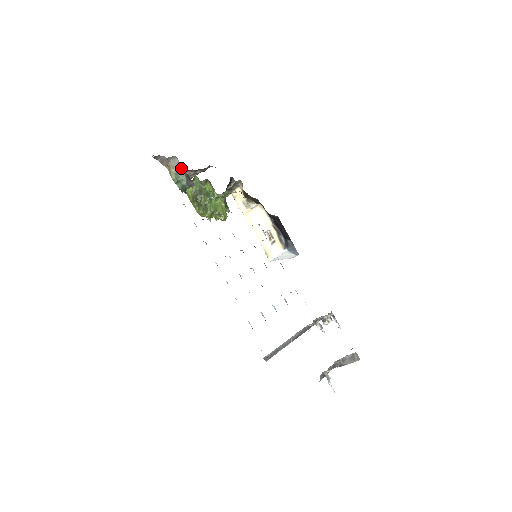
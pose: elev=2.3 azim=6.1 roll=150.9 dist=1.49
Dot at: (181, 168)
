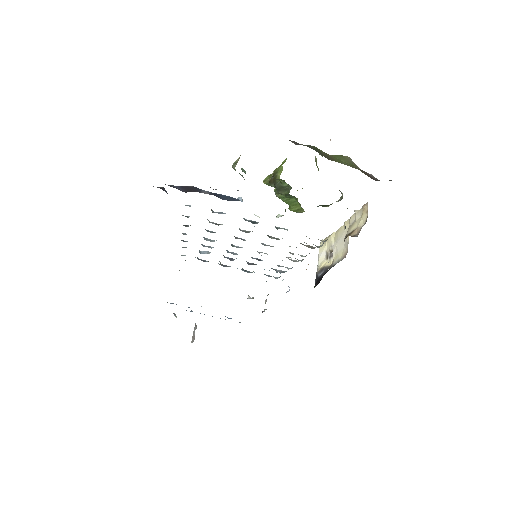
Dot at: occluded
